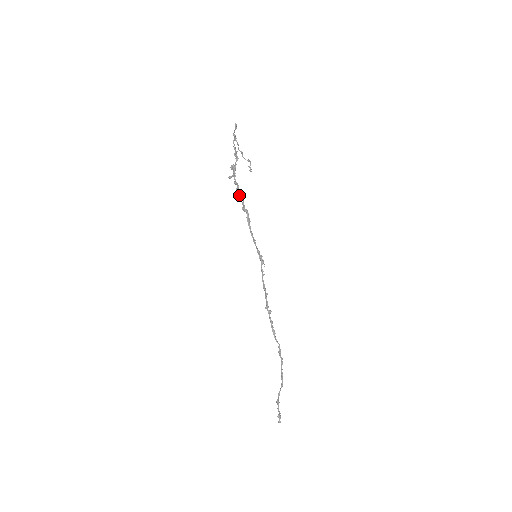
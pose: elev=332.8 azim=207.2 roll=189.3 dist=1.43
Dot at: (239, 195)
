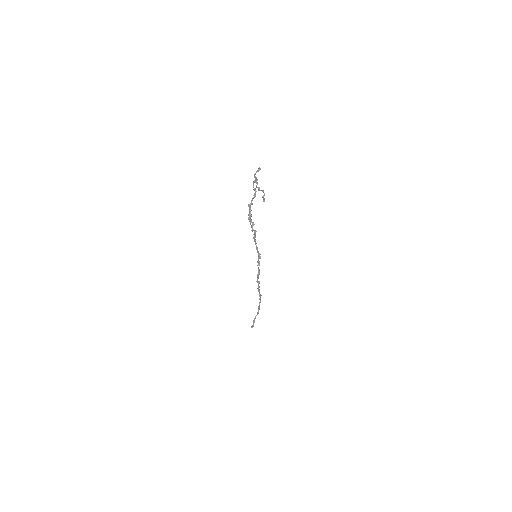
Dot at: (250, 221)
